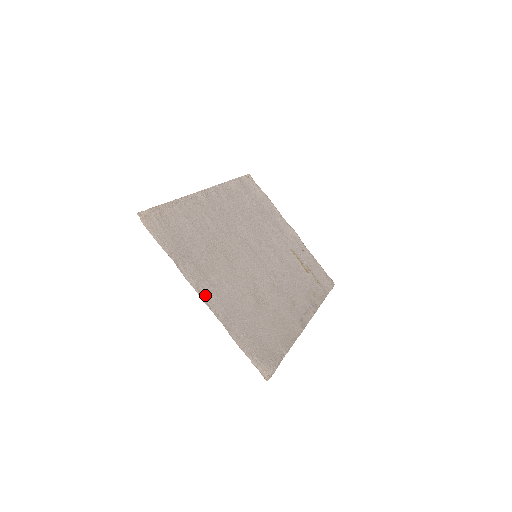
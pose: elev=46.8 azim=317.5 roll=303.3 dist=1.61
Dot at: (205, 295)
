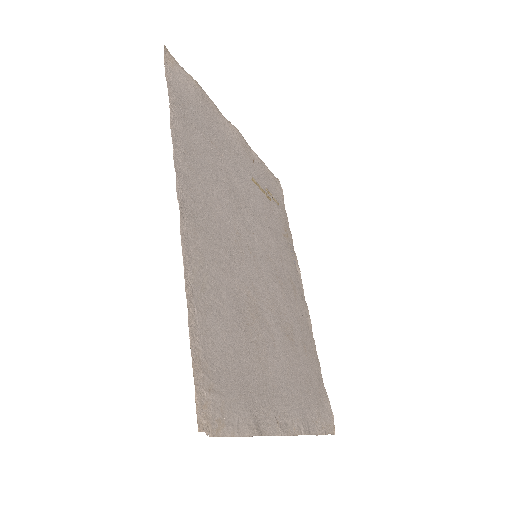
Dot at: (285, 423)
